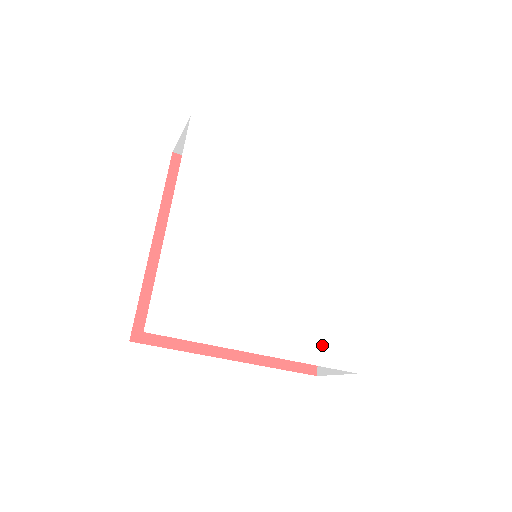
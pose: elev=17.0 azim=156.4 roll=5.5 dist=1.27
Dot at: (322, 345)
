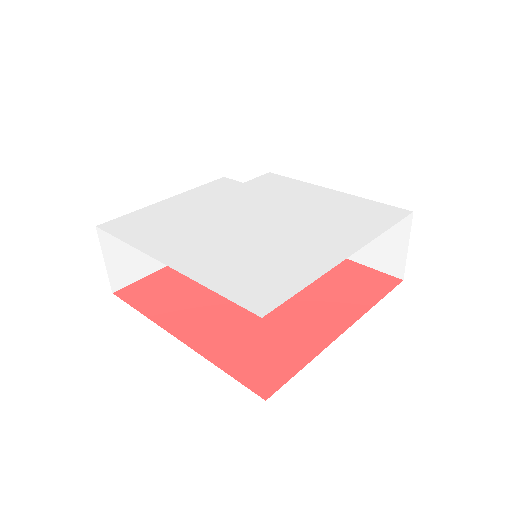
Dot at: (371, 222)
